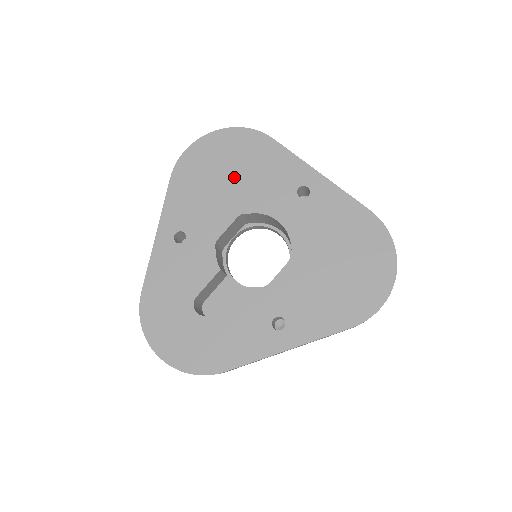
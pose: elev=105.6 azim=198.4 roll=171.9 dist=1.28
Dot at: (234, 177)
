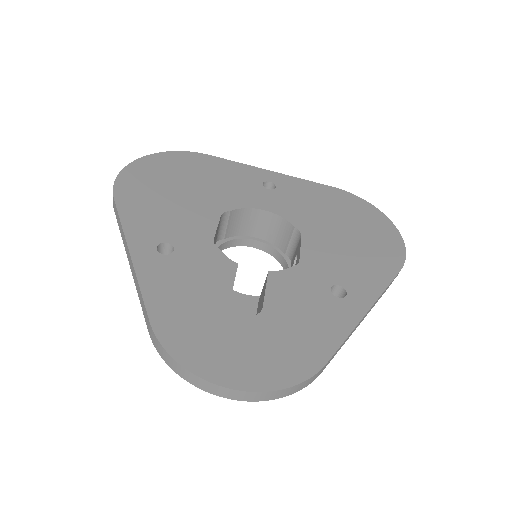
Dot at: (192, 186)
